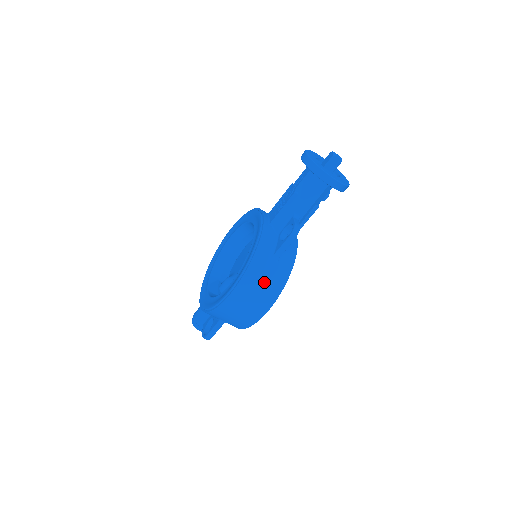
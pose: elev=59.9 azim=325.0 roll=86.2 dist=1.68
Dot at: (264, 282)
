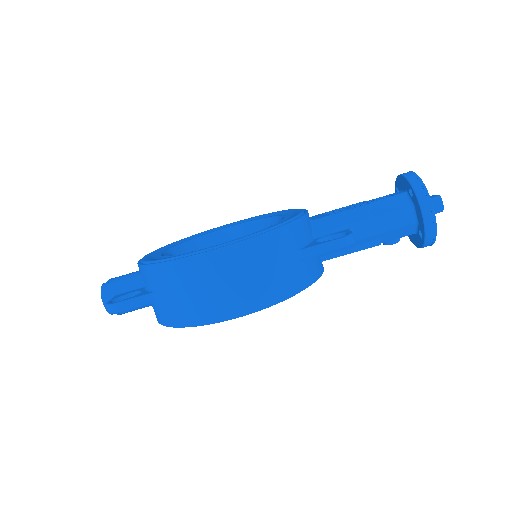
Dot at: (267, 270)
